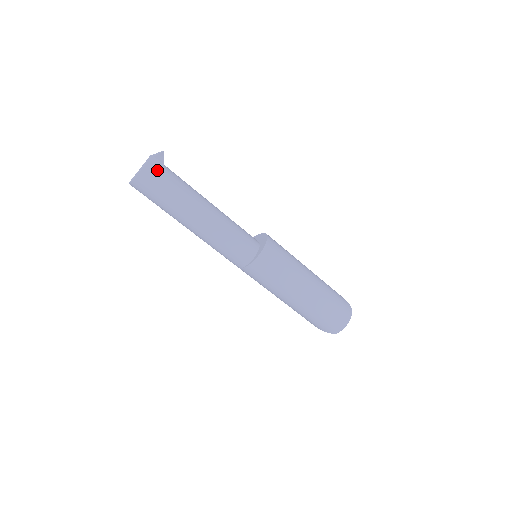
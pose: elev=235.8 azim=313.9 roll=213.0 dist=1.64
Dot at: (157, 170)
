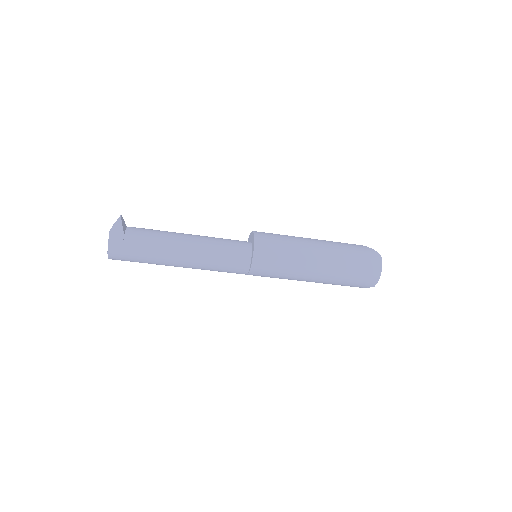
Dot at: (121, 239)
